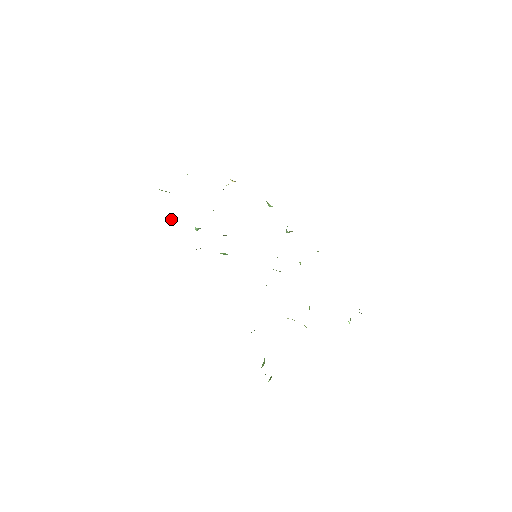
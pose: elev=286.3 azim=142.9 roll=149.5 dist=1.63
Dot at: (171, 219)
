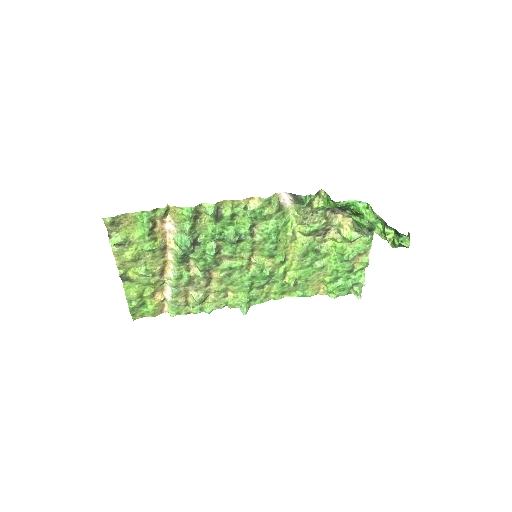
Dot at: (168, 209)
